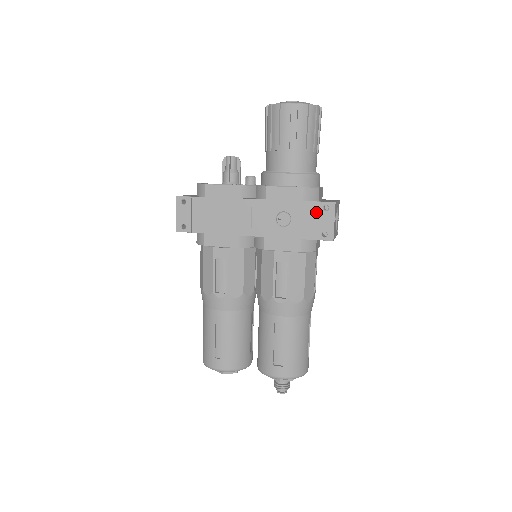
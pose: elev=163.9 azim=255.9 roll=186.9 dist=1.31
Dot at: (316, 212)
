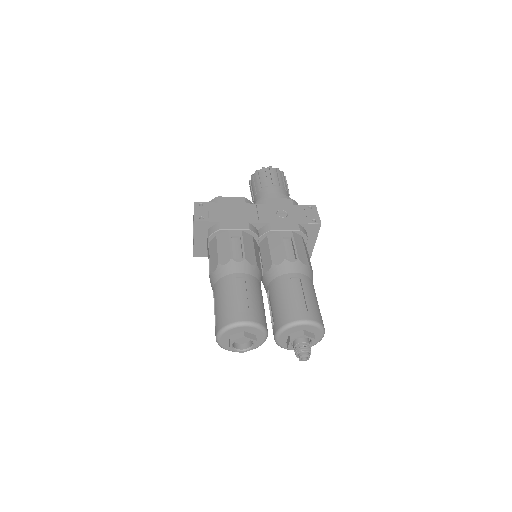
Dot at: (304, 210)
